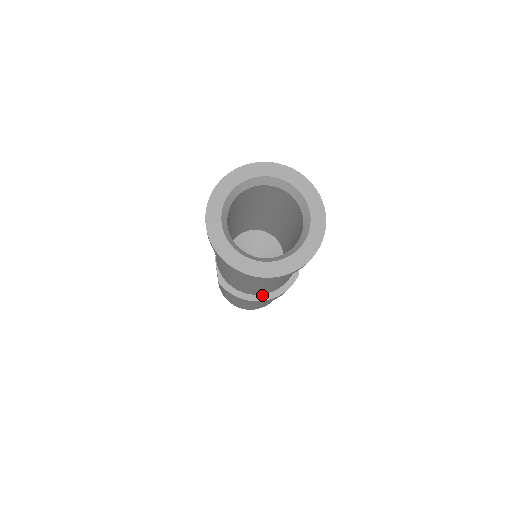
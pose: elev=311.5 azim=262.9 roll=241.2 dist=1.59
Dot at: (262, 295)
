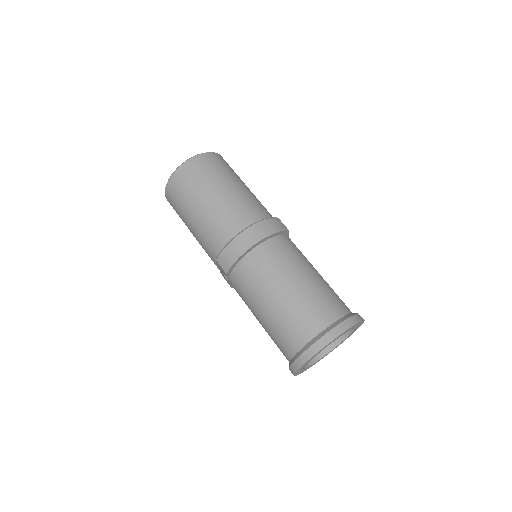
Dot at: occluded
